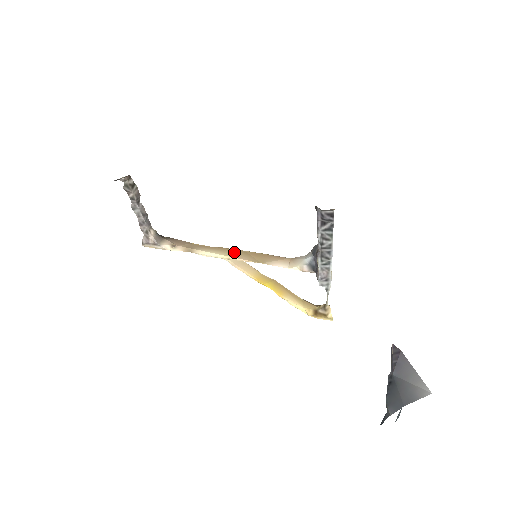
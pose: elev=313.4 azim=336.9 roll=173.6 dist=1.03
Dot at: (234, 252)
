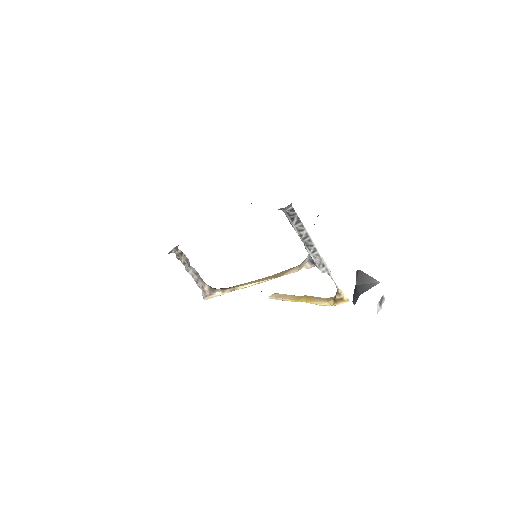
Dot at: (263, 279)
